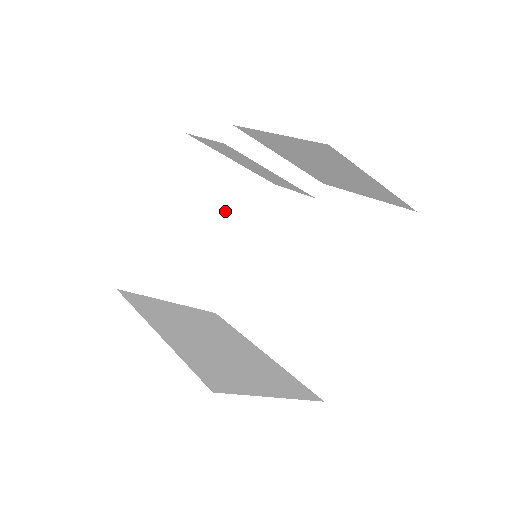
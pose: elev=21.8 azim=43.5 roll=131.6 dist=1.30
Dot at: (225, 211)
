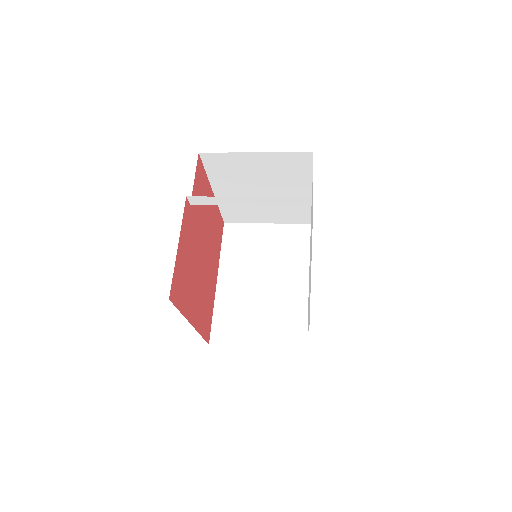
Dot at: (273, 179)
